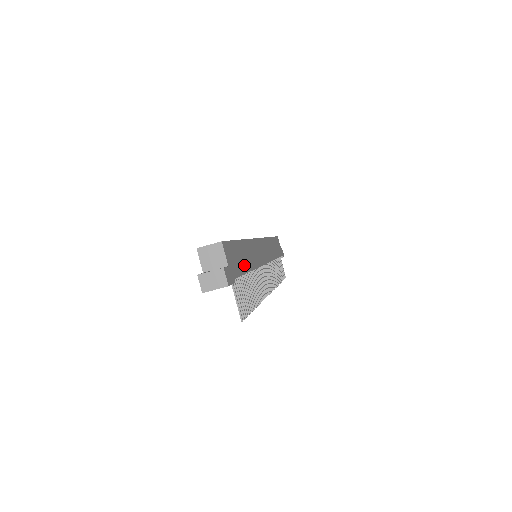
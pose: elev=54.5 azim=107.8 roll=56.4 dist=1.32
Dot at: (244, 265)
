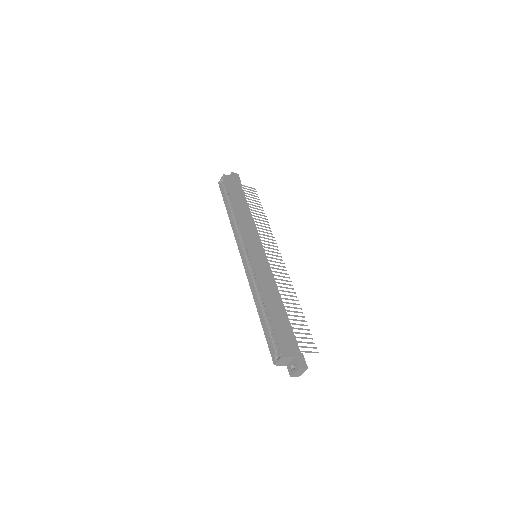
Dot at: (284, 319)
